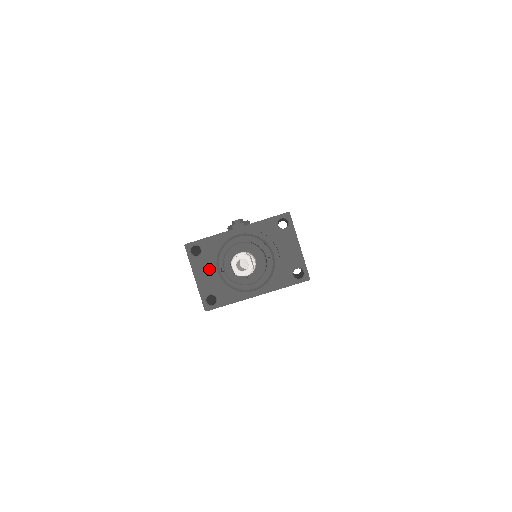
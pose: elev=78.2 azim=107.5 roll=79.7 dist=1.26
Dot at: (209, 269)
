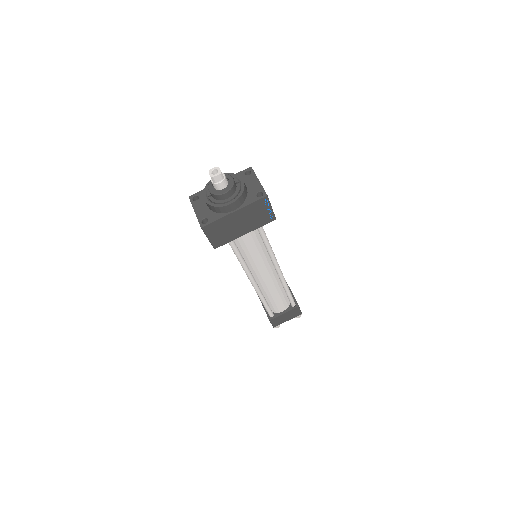
Dot at: (203, 205)
